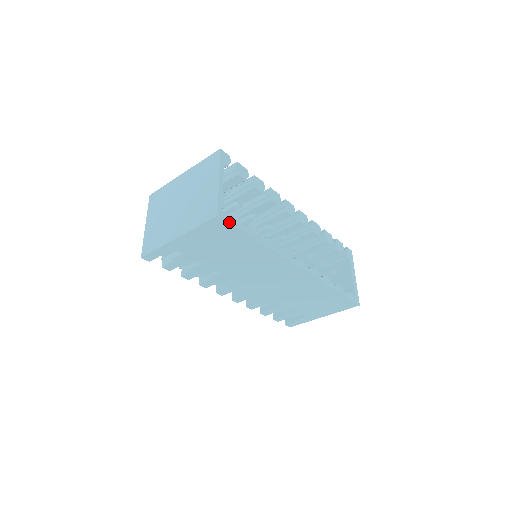
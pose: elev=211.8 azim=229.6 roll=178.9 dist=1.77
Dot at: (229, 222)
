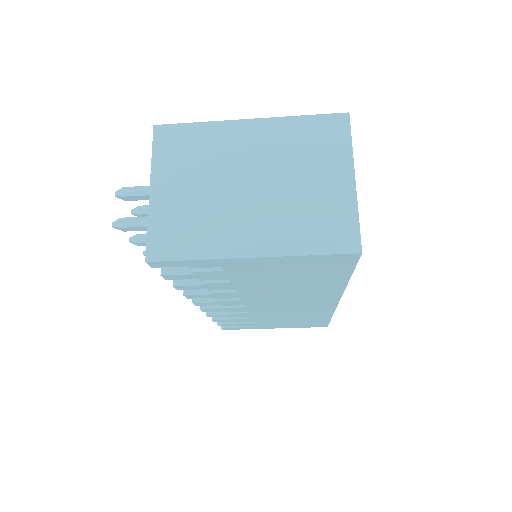
Dot at: (358, 260)
